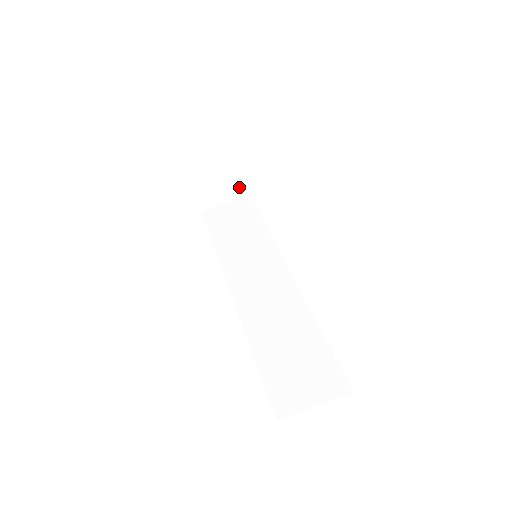
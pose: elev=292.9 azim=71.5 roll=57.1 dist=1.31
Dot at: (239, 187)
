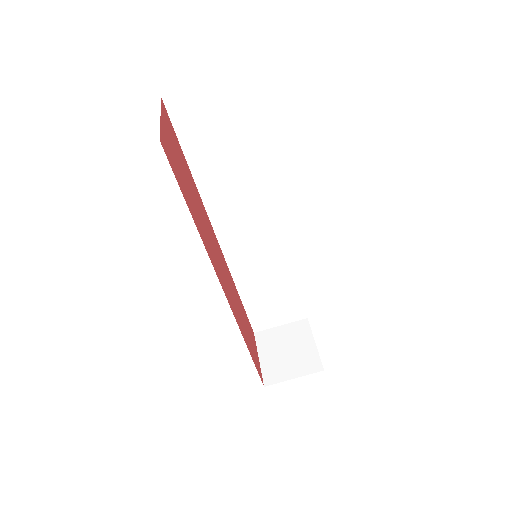
Dot at: occluded
